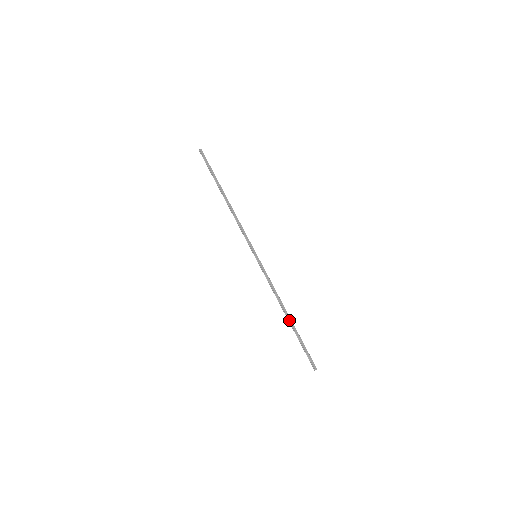
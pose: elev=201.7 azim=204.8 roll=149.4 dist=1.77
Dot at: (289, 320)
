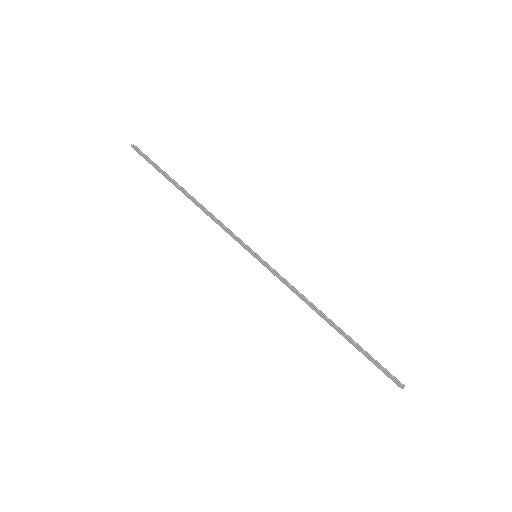
Dot at: occluded
